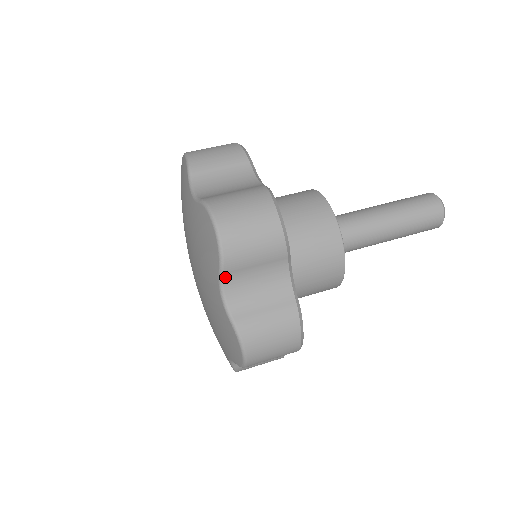
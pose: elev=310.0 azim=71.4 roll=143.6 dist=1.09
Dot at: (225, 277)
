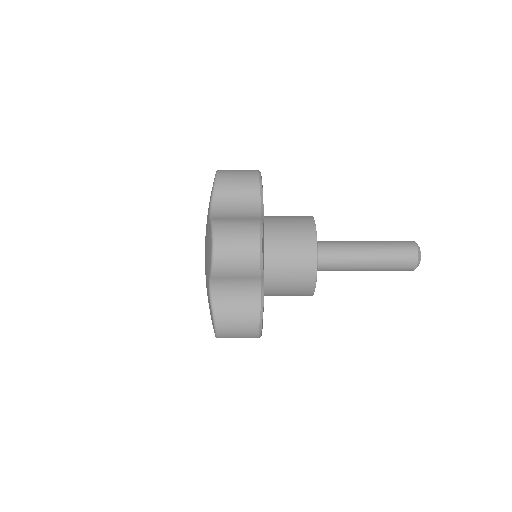
Dot at: (215, 197)
